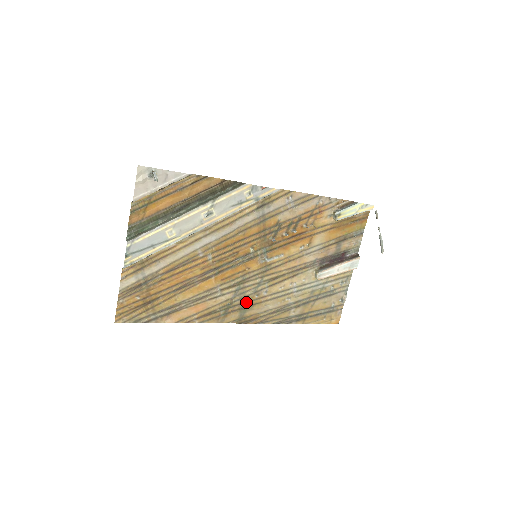
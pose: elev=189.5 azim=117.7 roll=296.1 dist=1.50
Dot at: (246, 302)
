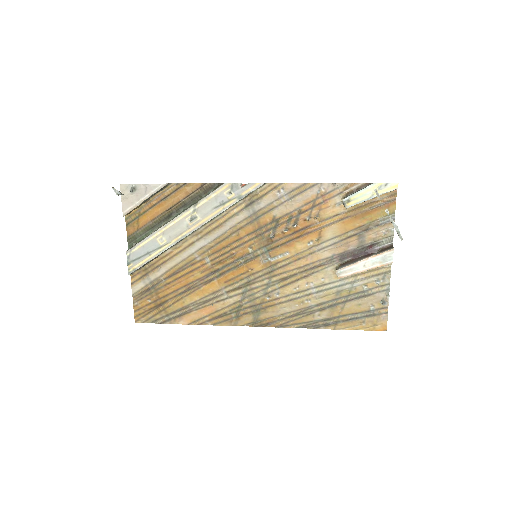
Dot at: (257, 304)
